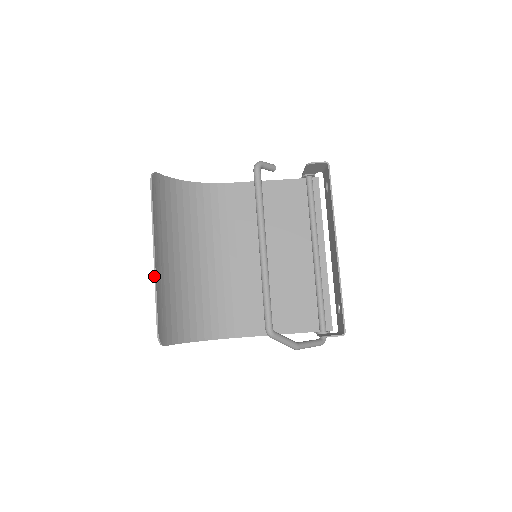
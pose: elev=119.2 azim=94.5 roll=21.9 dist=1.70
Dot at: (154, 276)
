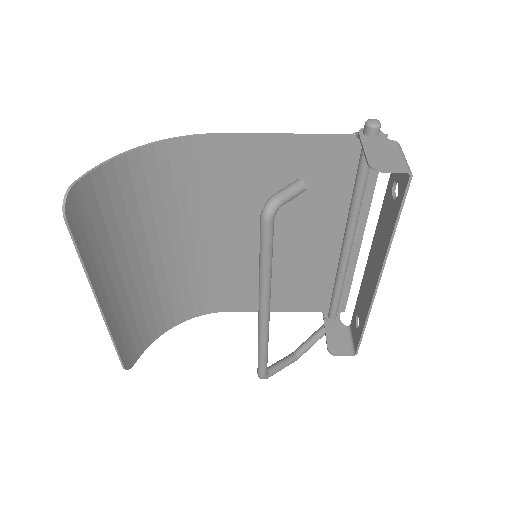
Dot at: occluded
